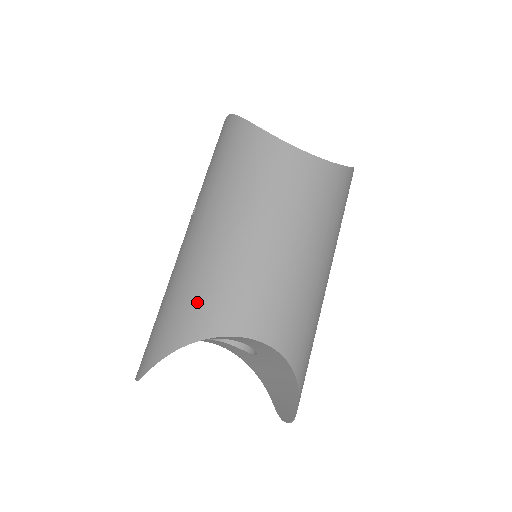
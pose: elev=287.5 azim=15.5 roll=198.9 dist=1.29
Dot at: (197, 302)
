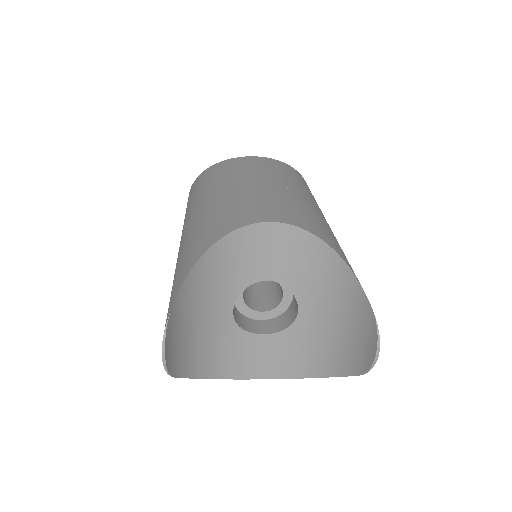
Dot at: (200, 236)
